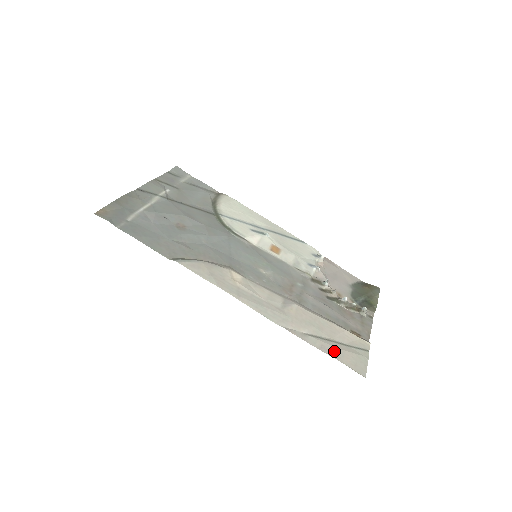
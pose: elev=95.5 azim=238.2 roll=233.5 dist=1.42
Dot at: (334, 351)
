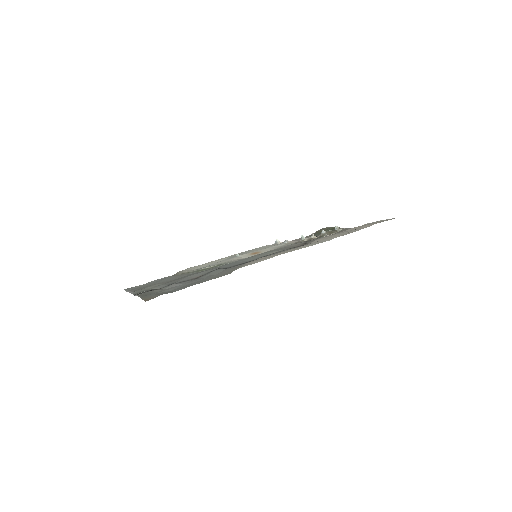
Dot at: (368, 225)
